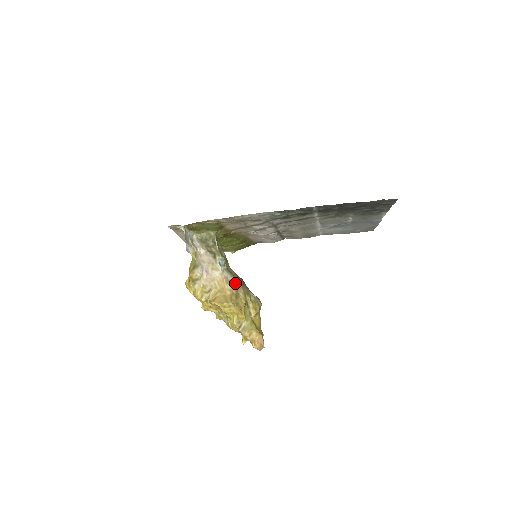
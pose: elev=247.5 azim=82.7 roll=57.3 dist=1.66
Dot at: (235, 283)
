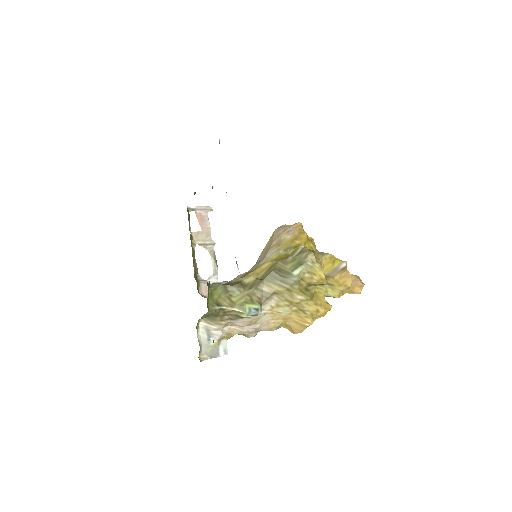
Dot at: (282, 299)
